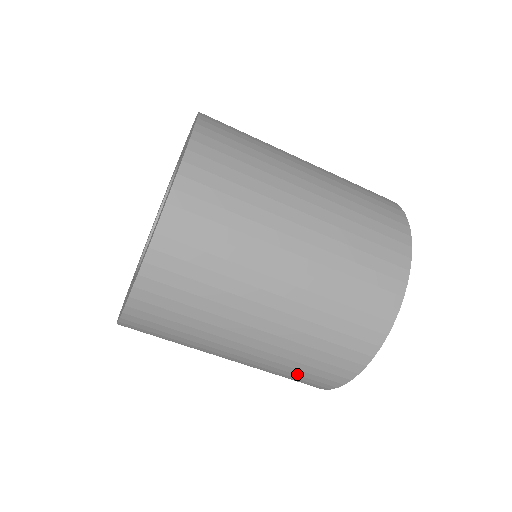
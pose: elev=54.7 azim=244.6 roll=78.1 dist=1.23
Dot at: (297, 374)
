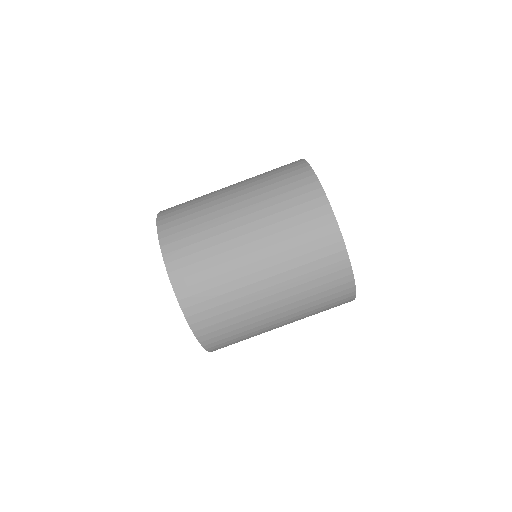
Dot at: (291, 207)
